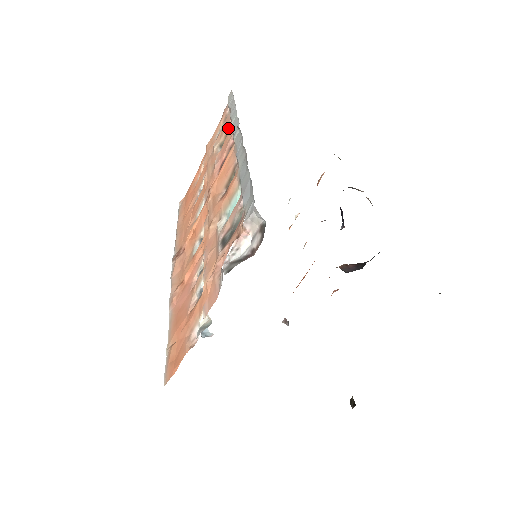
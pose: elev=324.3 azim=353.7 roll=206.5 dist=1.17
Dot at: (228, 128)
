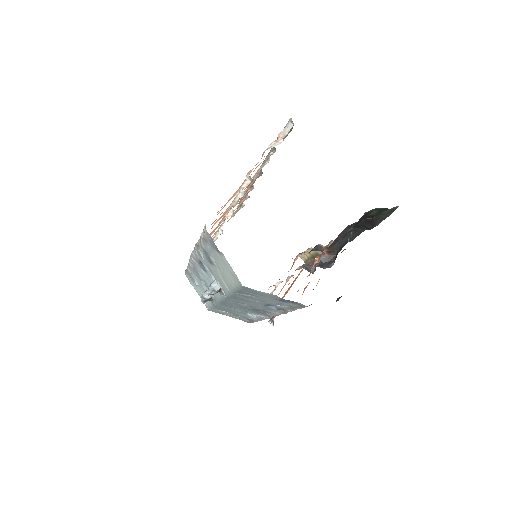
Dot at: (242, 202)
